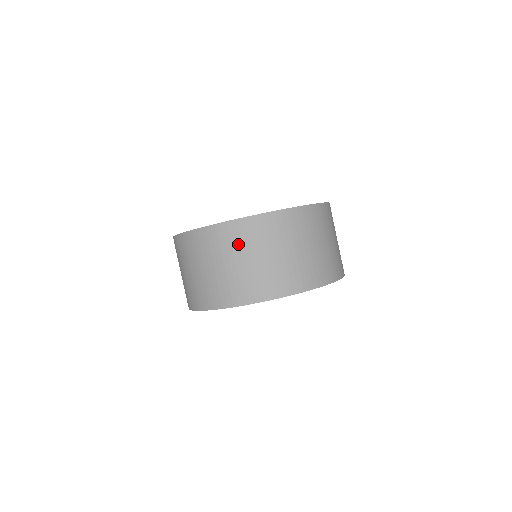
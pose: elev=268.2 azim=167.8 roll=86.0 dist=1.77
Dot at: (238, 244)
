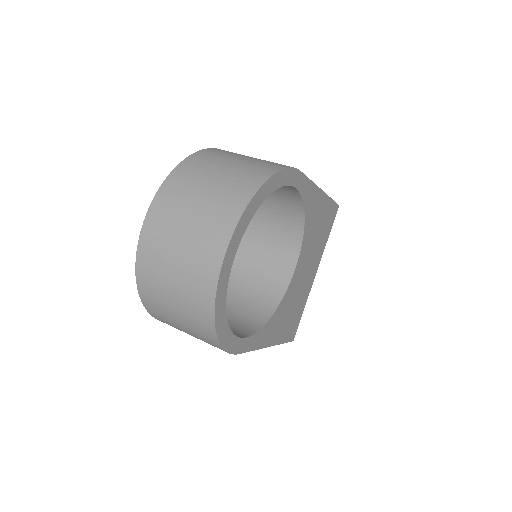
Dot at: (158, 259)
